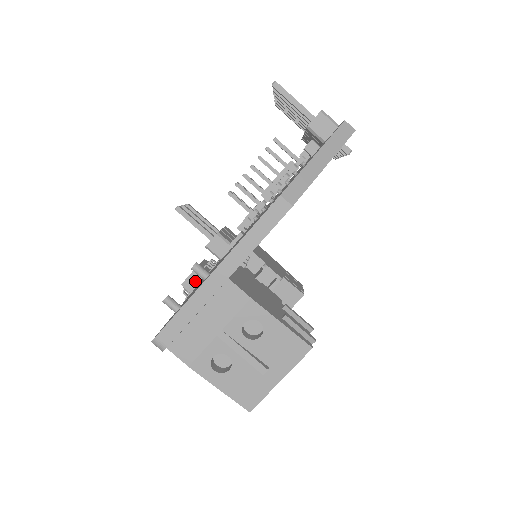
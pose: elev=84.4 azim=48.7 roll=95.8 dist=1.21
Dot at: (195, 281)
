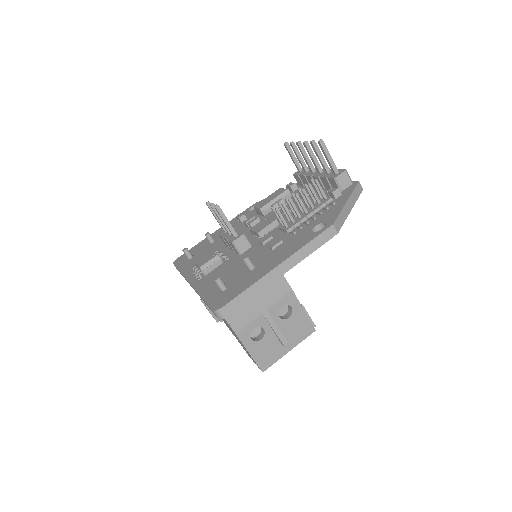
Dot at: (212, 267)
